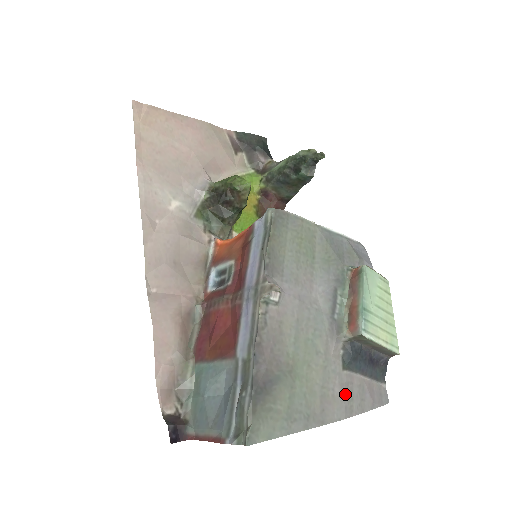
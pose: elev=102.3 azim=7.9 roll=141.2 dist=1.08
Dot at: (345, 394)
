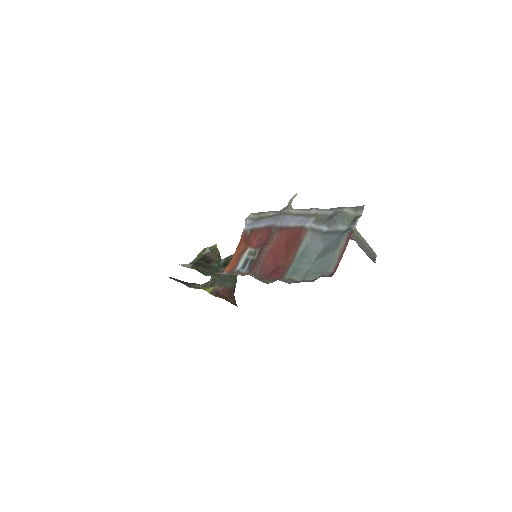
Dot at: occluded
